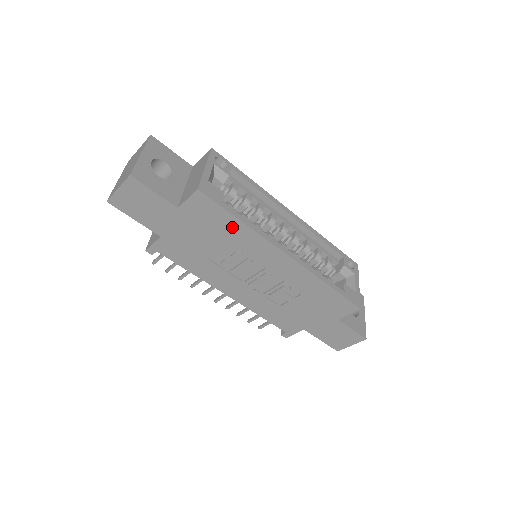
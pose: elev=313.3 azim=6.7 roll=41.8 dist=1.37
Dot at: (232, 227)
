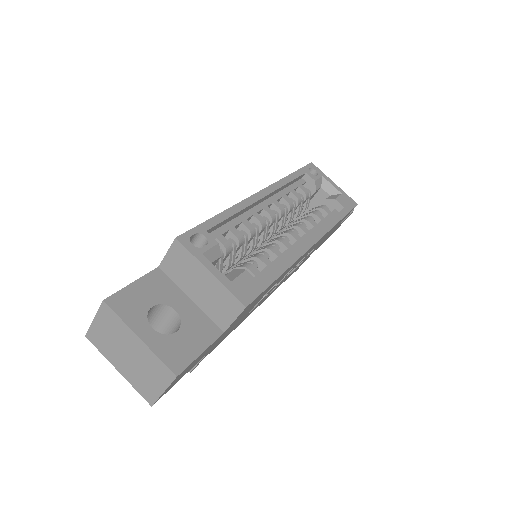
Dot at: (272, 285)
